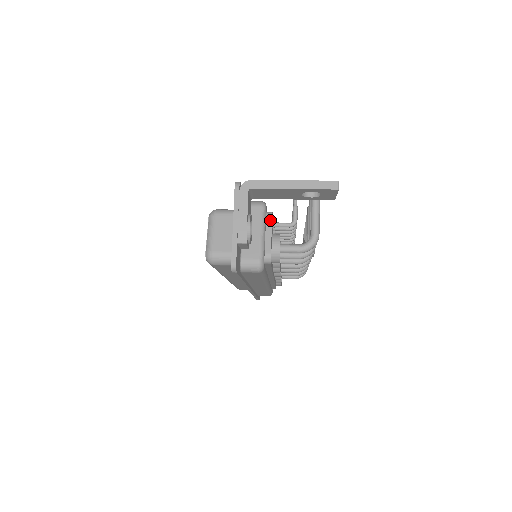
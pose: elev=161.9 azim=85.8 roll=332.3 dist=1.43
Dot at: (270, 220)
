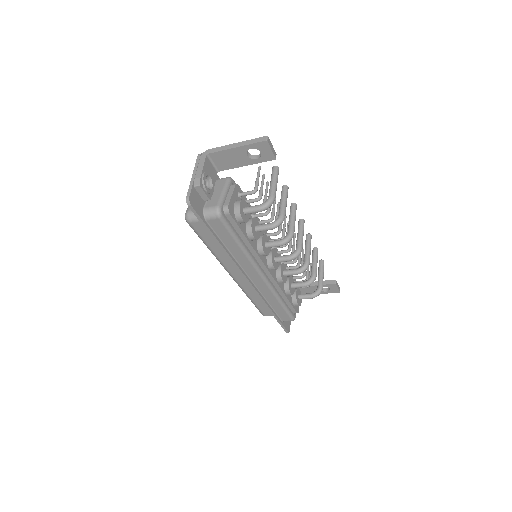
Dot at: (233, 187)
